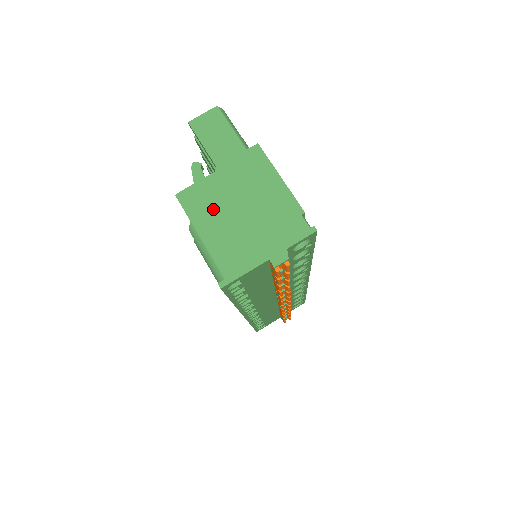
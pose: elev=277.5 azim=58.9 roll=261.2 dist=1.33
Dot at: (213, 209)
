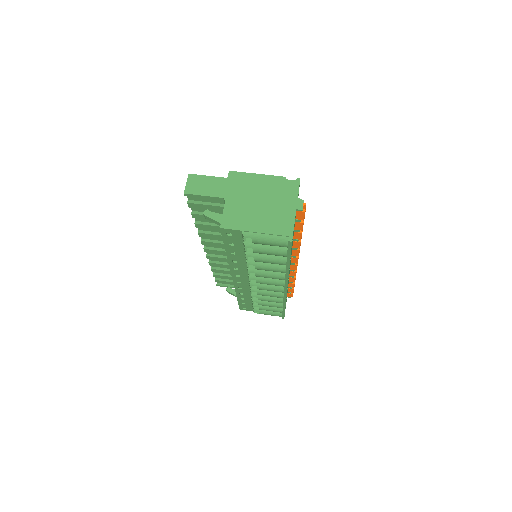
Dot at: (245, 216)
